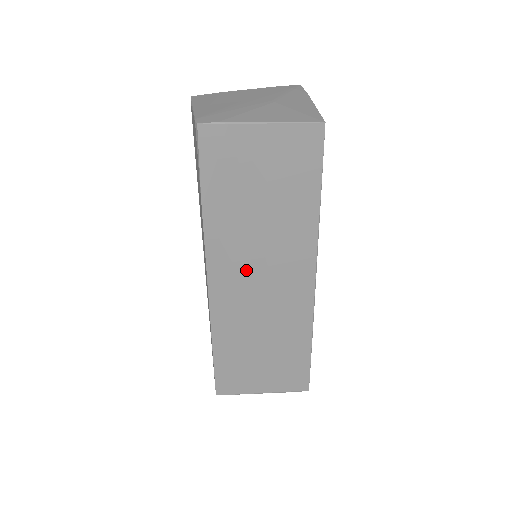
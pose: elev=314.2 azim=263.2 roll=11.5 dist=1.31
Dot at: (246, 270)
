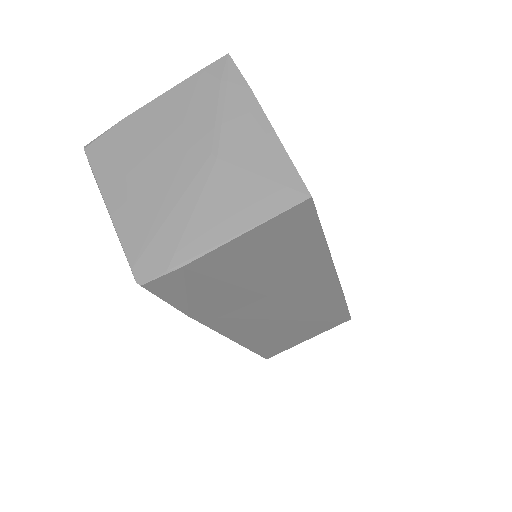
Dot at: (261, 314)
